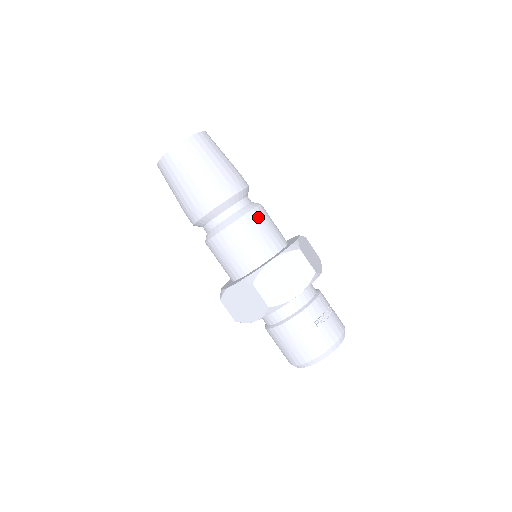
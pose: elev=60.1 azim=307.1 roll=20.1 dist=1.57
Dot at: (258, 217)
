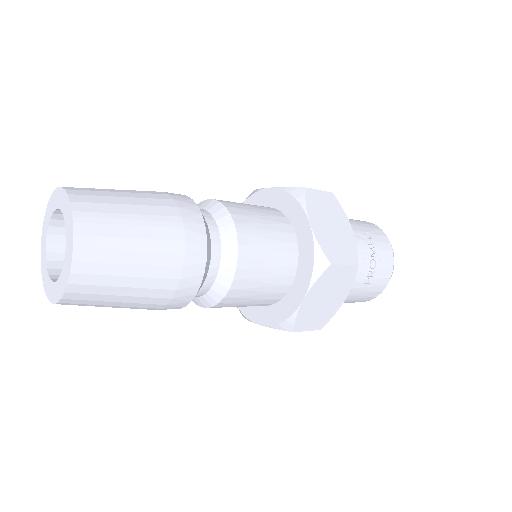
Dot at: (250, 259)
